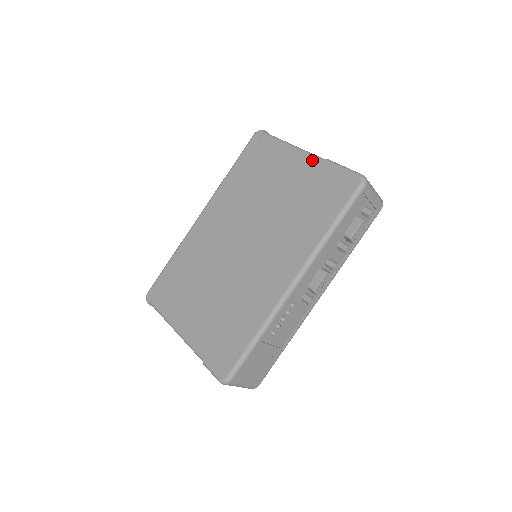
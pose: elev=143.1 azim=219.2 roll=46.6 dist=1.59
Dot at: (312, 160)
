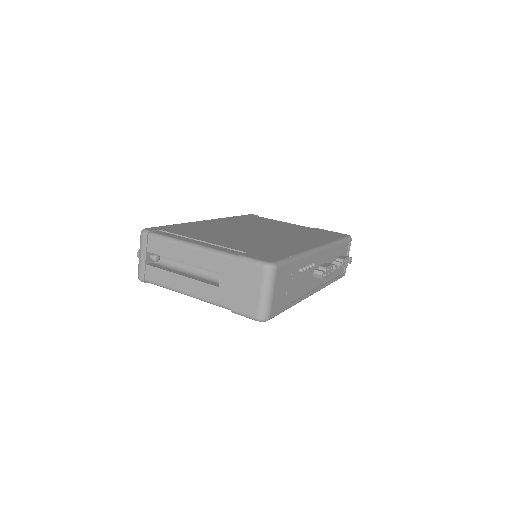
Dot at: occluded
